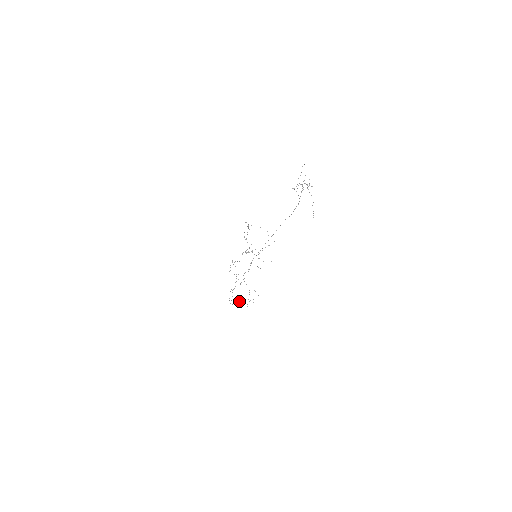
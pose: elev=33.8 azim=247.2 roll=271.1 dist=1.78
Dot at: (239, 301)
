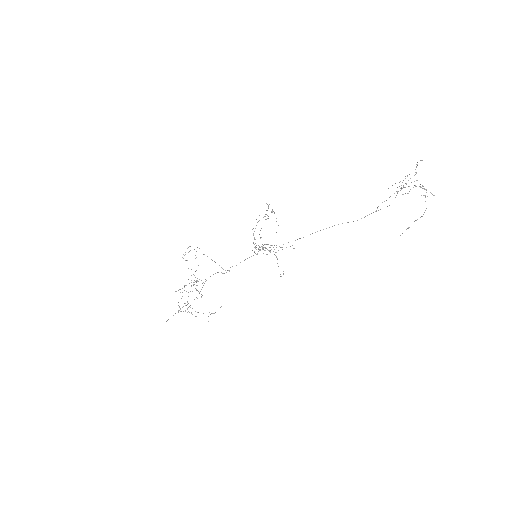
Dot at: occluded
